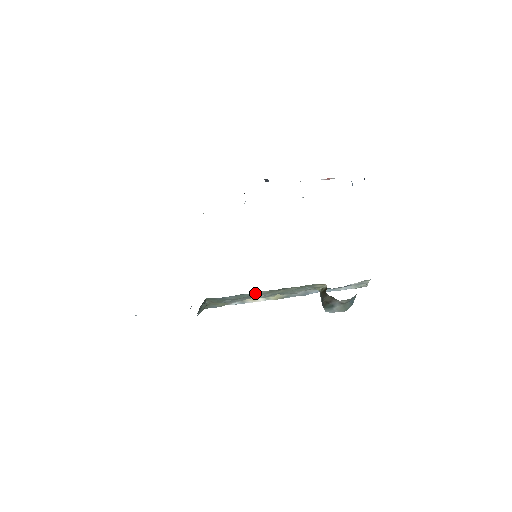
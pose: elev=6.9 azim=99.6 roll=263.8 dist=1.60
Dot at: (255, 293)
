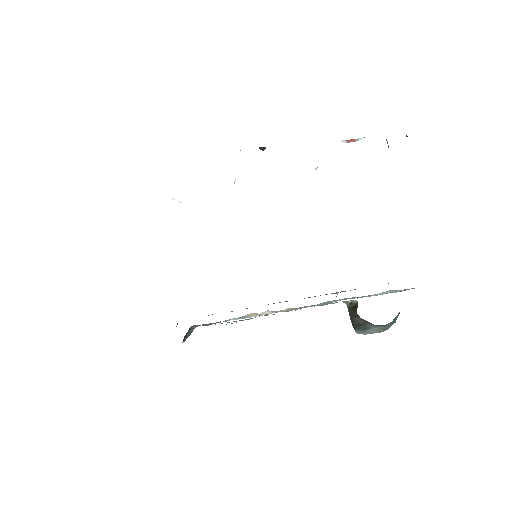
Dot at: occluded
